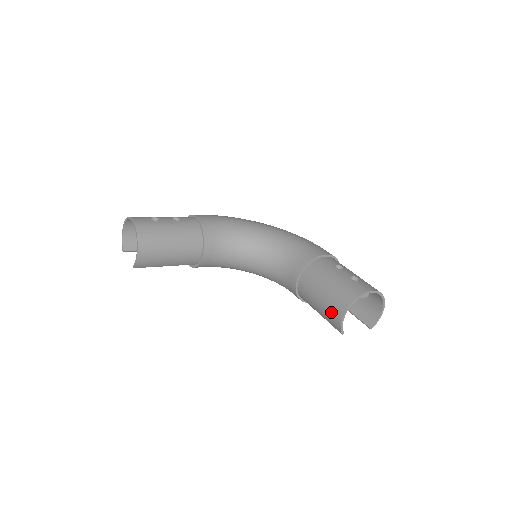
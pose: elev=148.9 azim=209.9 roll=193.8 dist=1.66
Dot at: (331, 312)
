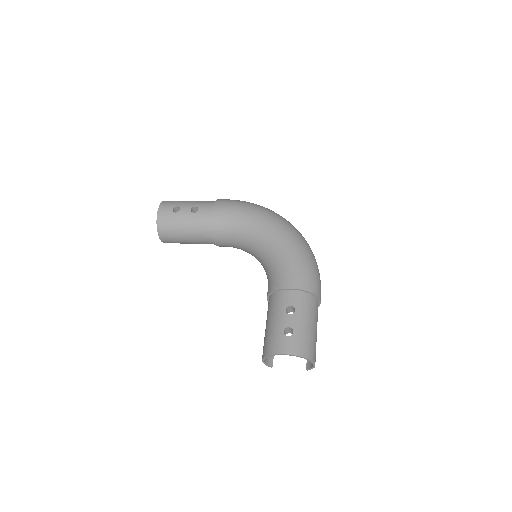
Dot at: occluded
